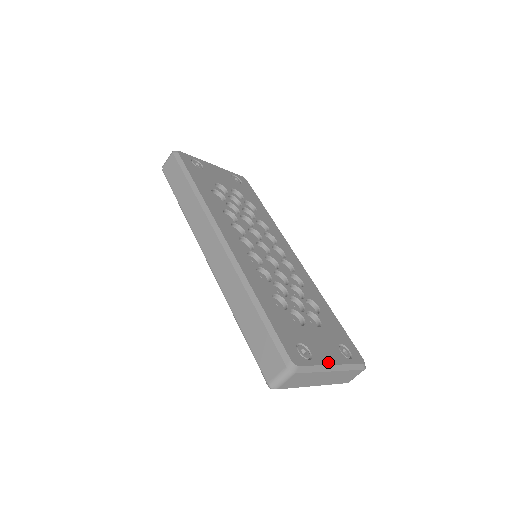
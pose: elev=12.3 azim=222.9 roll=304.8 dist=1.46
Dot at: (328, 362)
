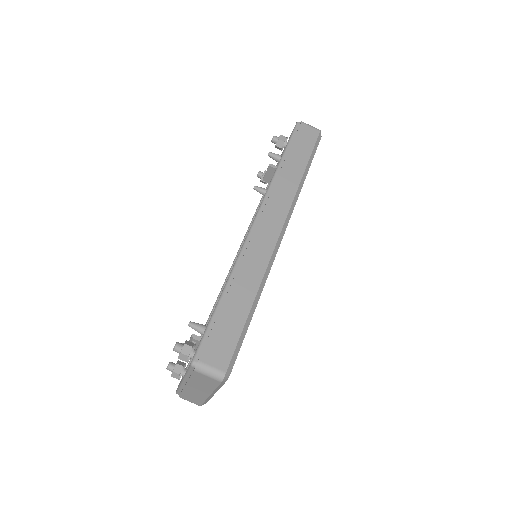
Dot at: occluded
